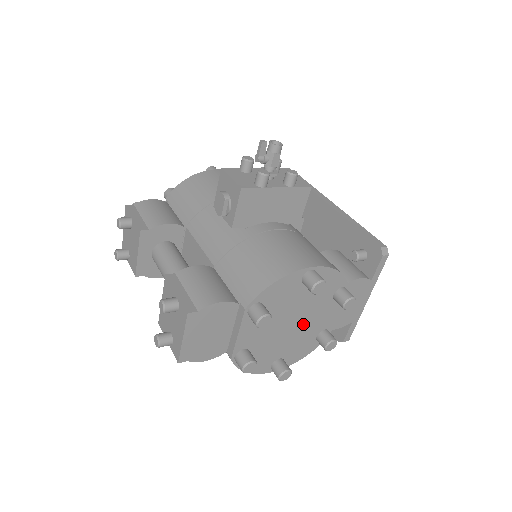
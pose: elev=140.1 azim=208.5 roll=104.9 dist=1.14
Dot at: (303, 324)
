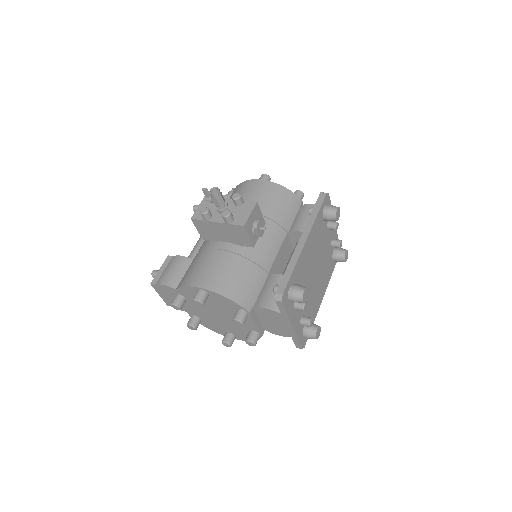
Dot at: (229, 319)
